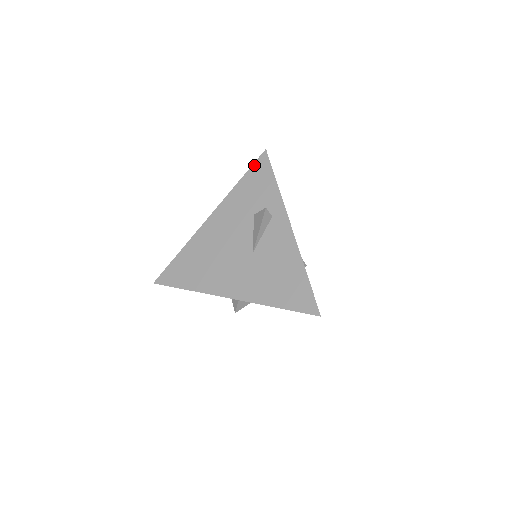
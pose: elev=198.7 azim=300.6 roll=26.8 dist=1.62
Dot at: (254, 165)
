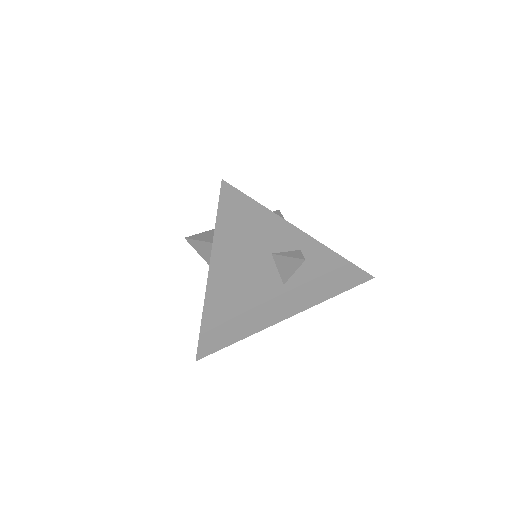
Dot at: occluded
